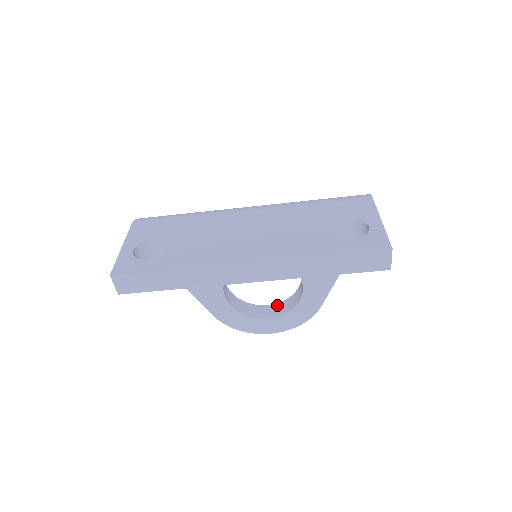
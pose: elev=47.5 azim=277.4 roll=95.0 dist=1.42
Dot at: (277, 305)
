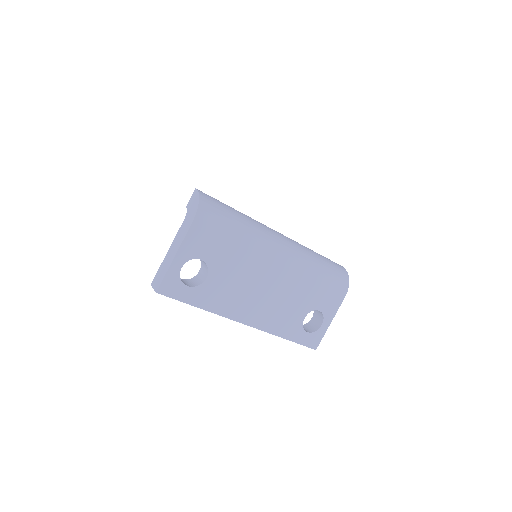
Dot at: occluded
